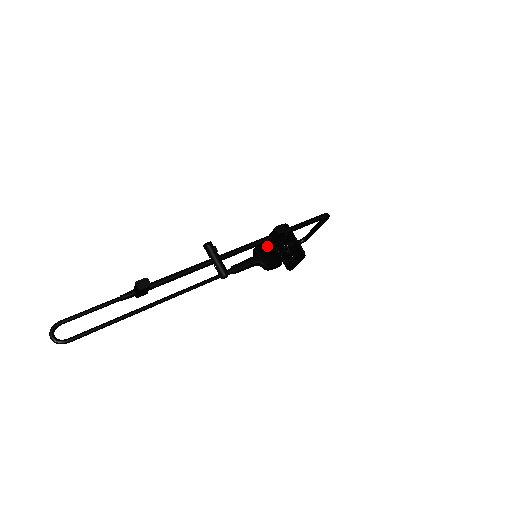
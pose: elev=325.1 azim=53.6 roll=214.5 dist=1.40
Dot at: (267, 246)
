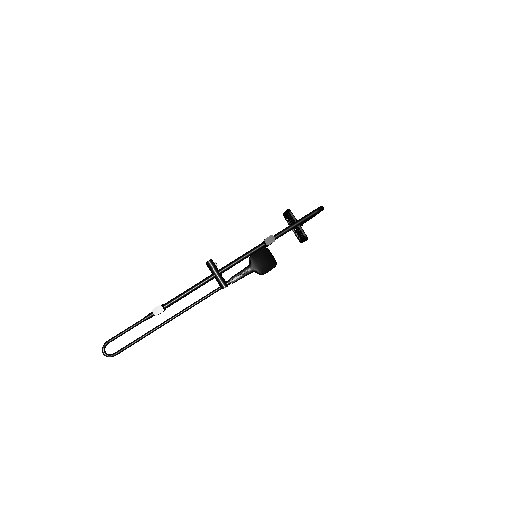
Dot at: (262, 251)
